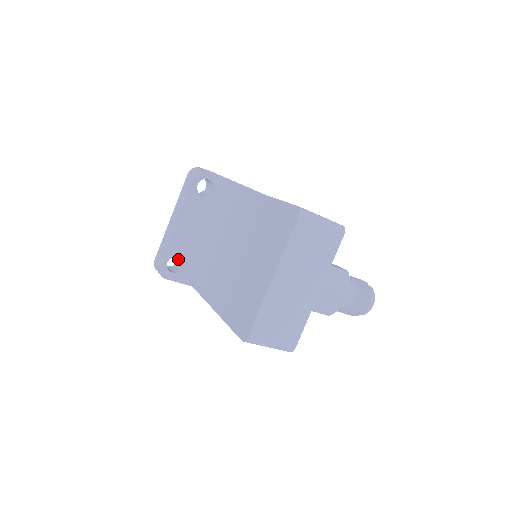
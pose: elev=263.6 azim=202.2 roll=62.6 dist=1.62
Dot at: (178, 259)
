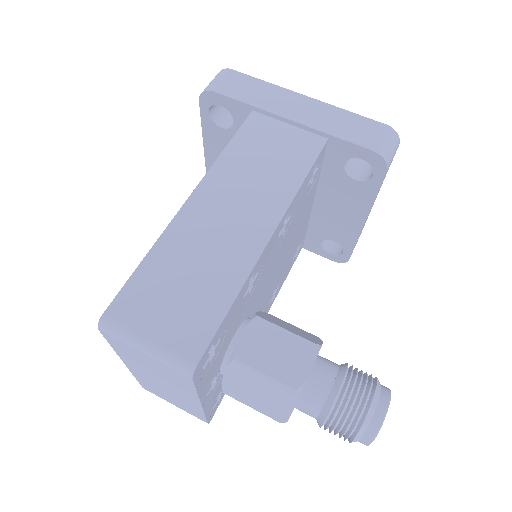
Dot at: occluded
